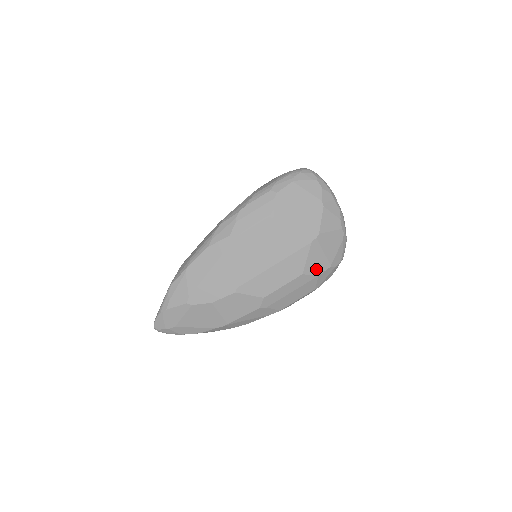
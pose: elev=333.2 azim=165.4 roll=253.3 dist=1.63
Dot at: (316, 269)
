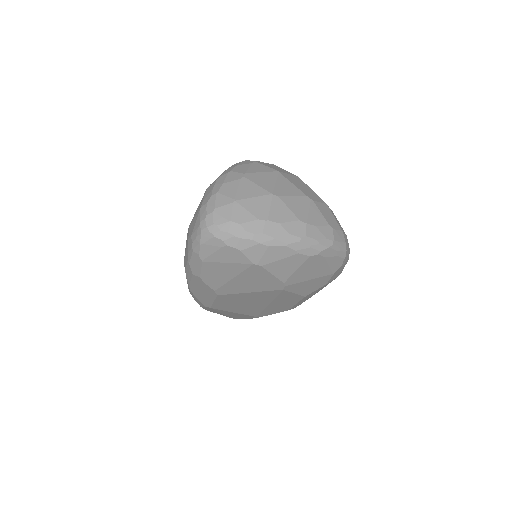
Dot at: (317, 286)
